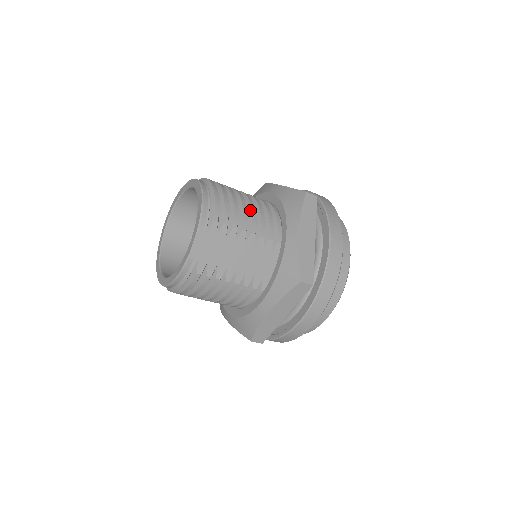
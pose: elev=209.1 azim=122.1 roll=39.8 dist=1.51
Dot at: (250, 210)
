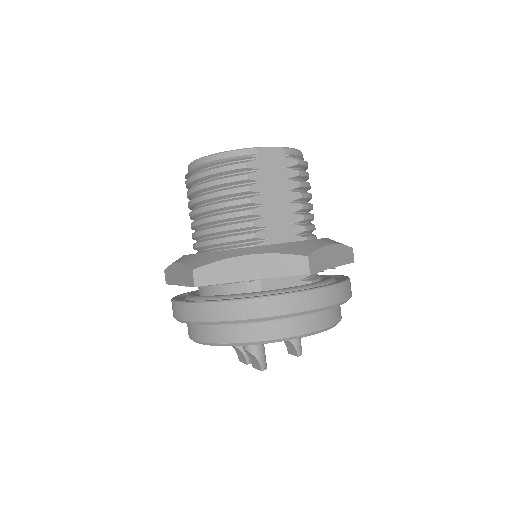
Dot at: occluded
